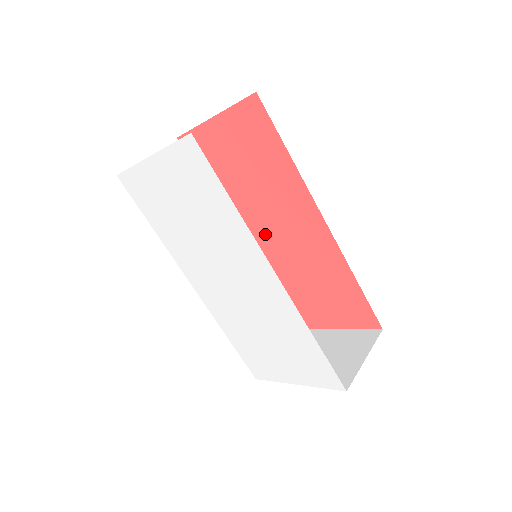
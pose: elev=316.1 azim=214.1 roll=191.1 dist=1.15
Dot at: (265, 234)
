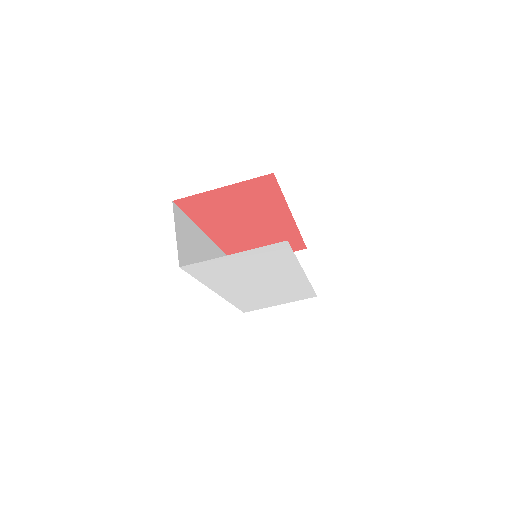
Dot at: (238, 232)
